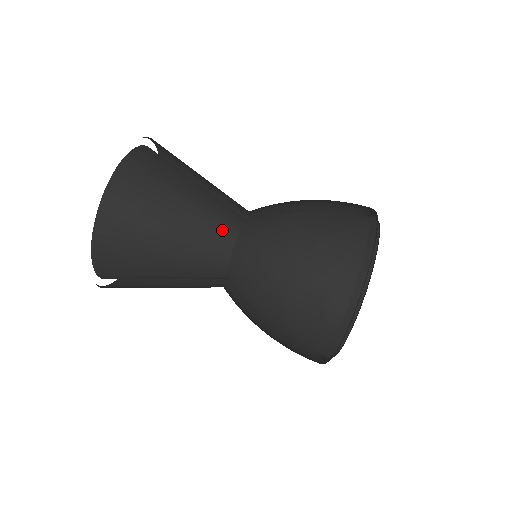
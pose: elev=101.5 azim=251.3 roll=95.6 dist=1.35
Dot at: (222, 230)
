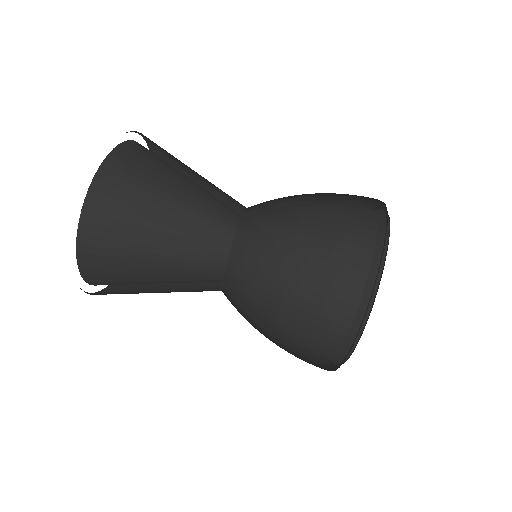
Dot at: (229, 208)
